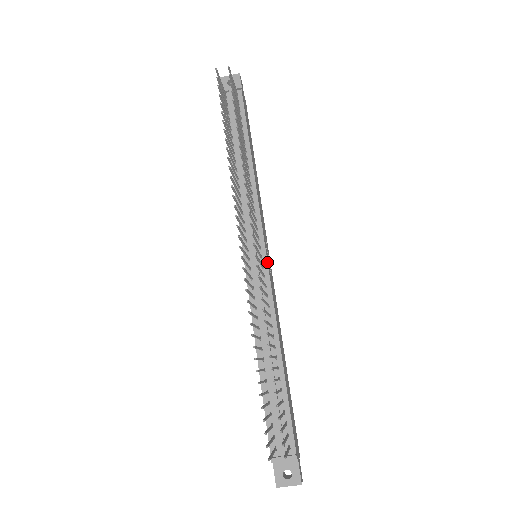
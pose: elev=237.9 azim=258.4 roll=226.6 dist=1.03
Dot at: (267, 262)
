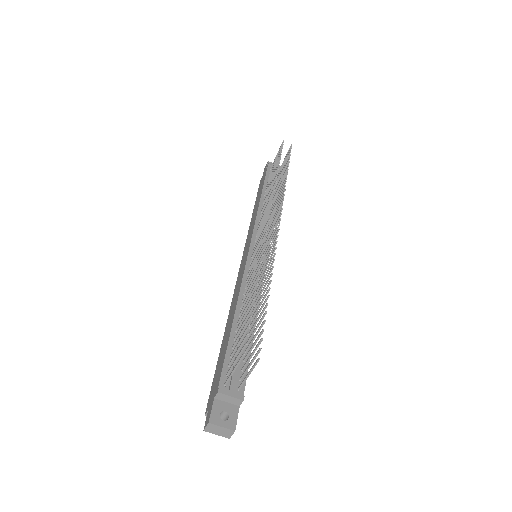
Dot at: occluded
